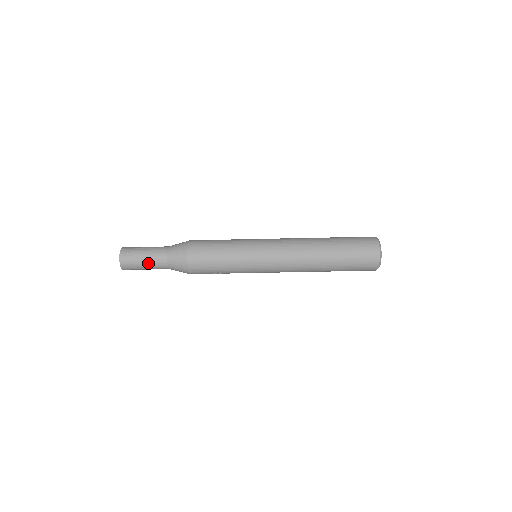
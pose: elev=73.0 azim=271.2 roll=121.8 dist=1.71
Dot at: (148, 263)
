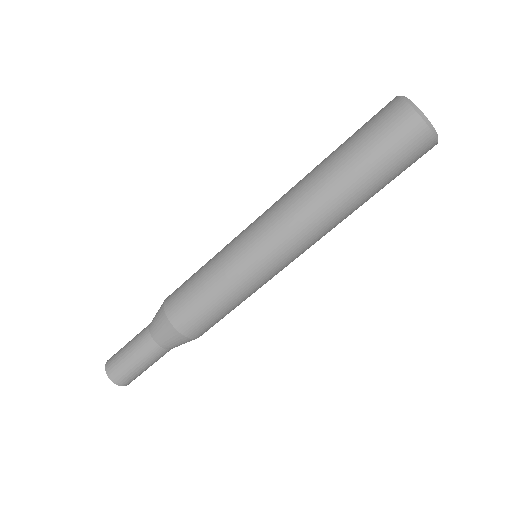
Dot at: (149, 365)
